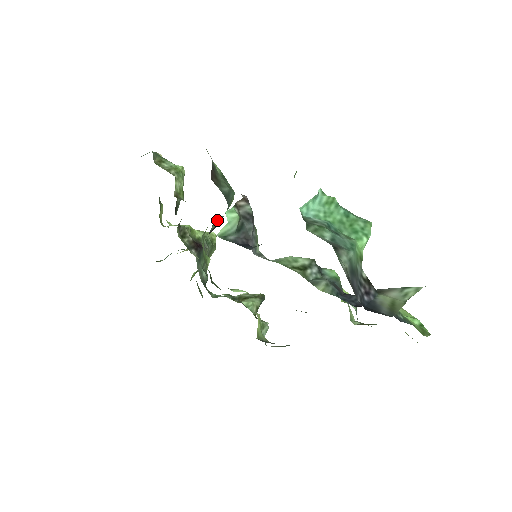
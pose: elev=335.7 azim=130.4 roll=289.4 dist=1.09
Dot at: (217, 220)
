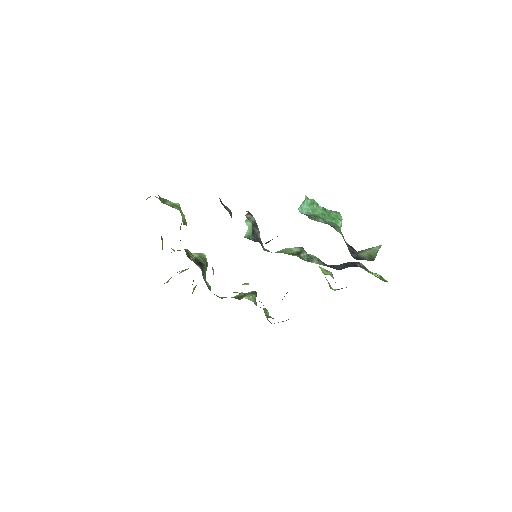
Dot at: occluded
